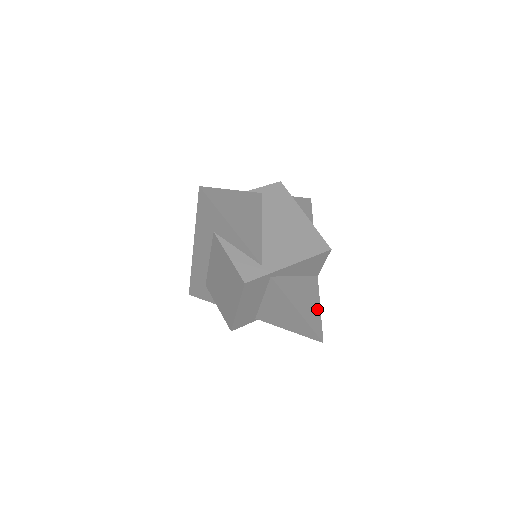
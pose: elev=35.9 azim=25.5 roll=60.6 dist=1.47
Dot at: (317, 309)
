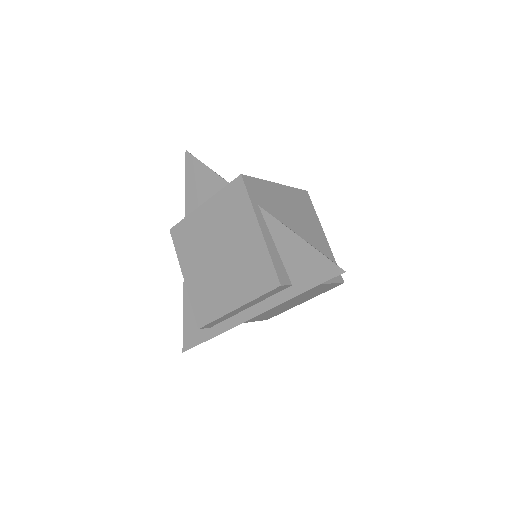
Dot at: occluded
